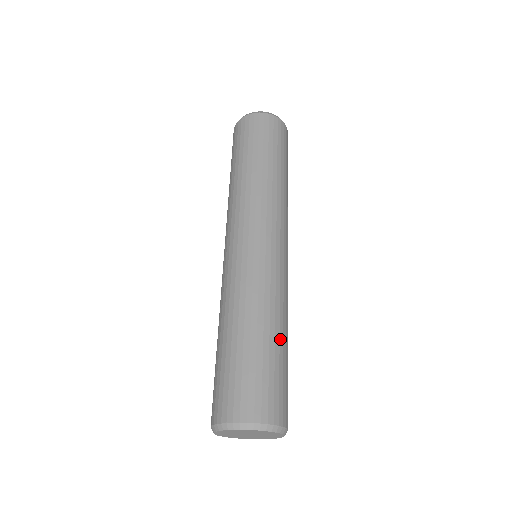
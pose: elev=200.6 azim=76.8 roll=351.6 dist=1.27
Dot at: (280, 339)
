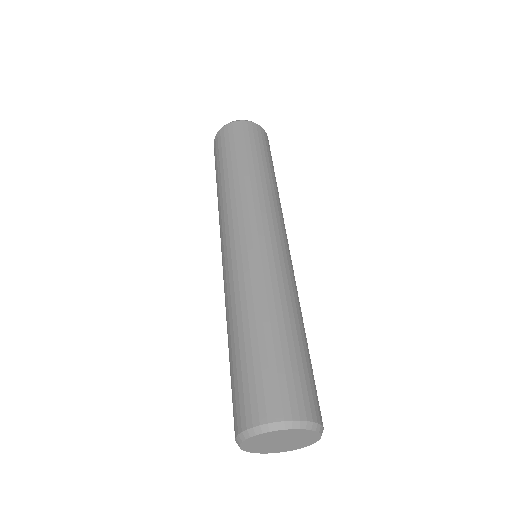
Dot at: (301, 332)
